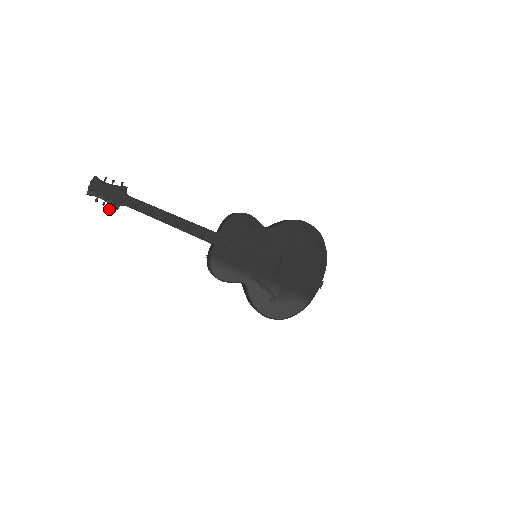
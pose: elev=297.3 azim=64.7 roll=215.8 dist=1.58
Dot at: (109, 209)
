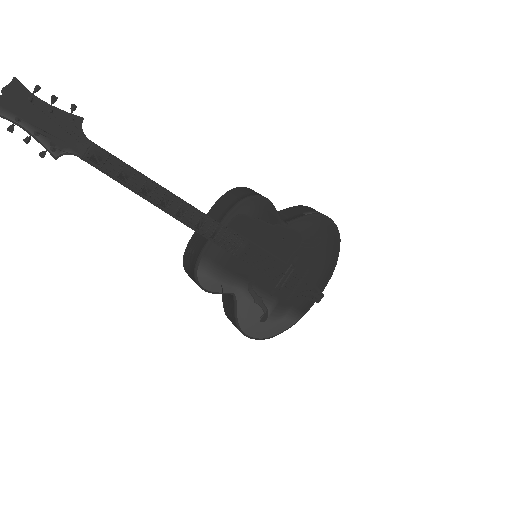
Dot at: occluded
